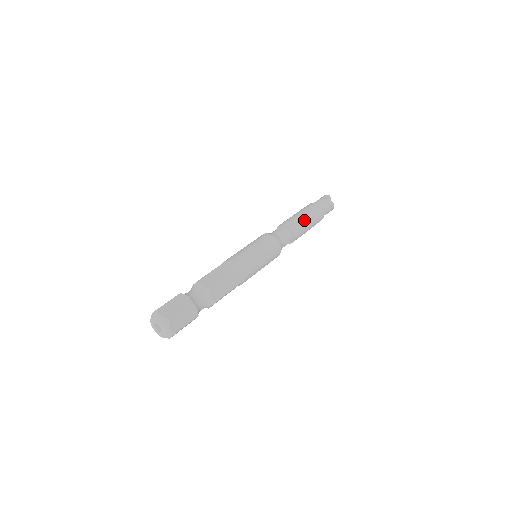
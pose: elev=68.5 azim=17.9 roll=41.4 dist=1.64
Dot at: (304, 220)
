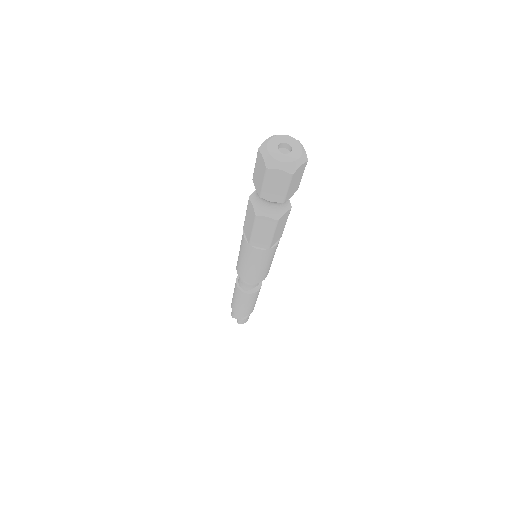
Dot at: occluded
